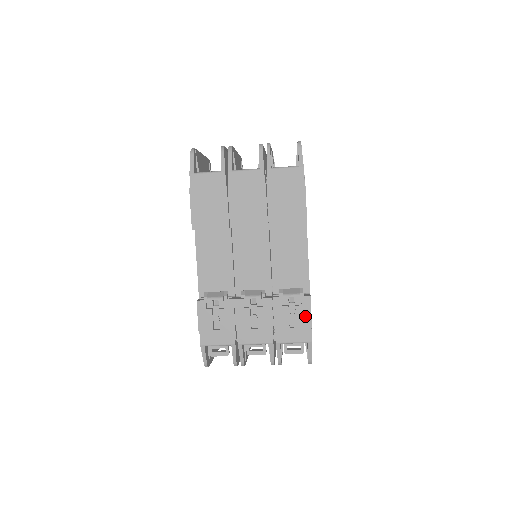
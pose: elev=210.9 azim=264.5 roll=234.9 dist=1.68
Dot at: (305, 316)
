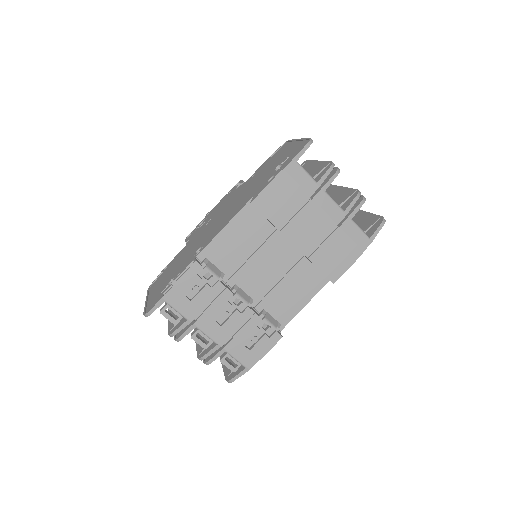
Dot at: (264, 348)
